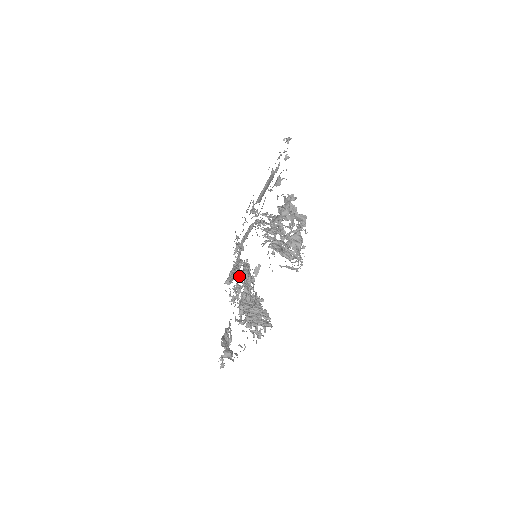
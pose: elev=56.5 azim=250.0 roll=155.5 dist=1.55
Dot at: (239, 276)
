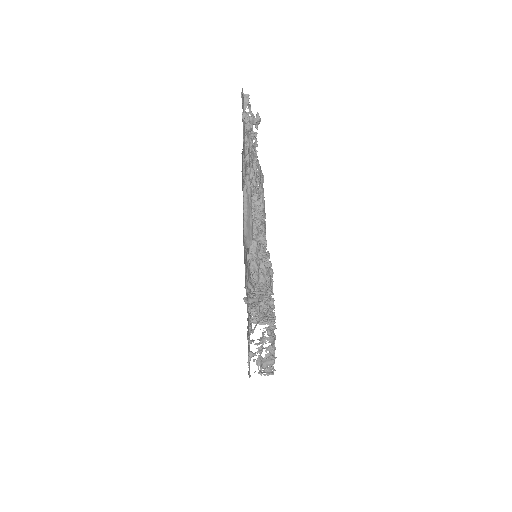
Dot at: (253, 200)
